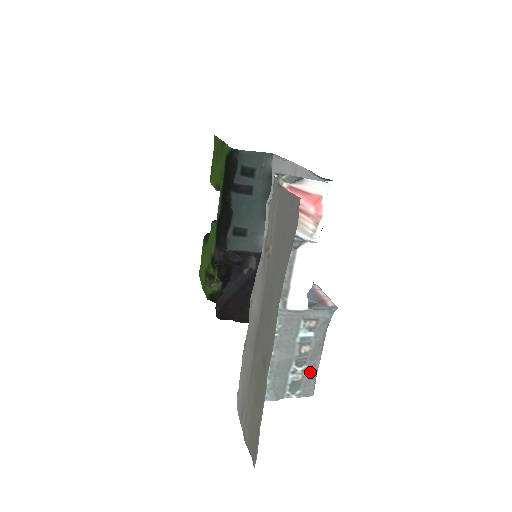
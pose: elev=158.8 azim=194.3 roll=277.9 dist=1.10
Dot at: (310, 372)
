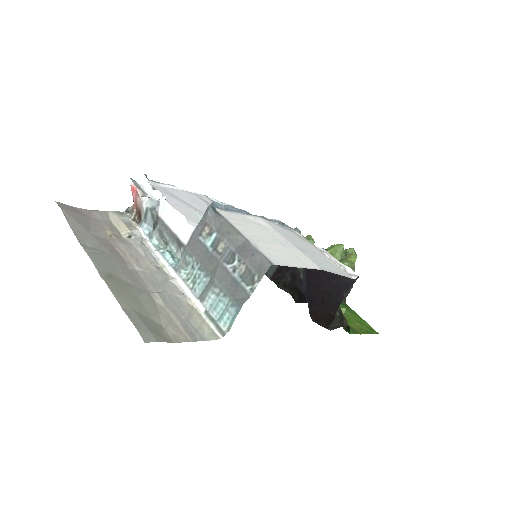
Dot at: (245, 255)
